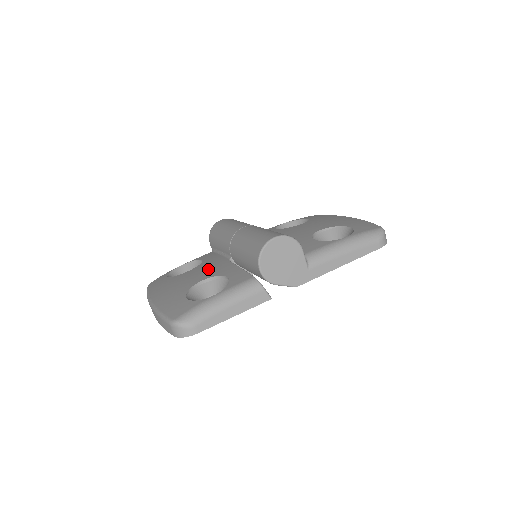
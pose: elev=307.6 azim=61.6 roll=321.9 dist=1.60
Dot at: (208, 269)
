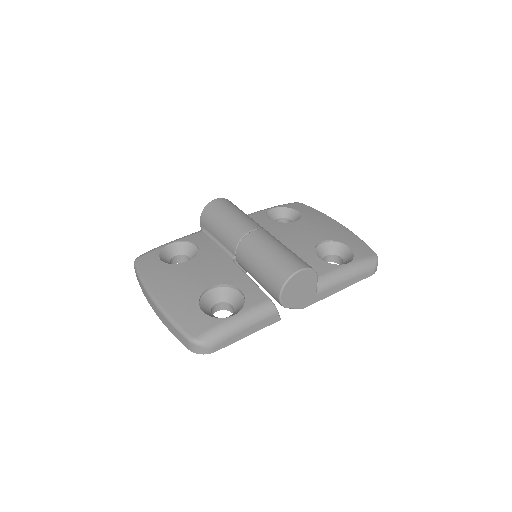
Dot at: (213, 268)
